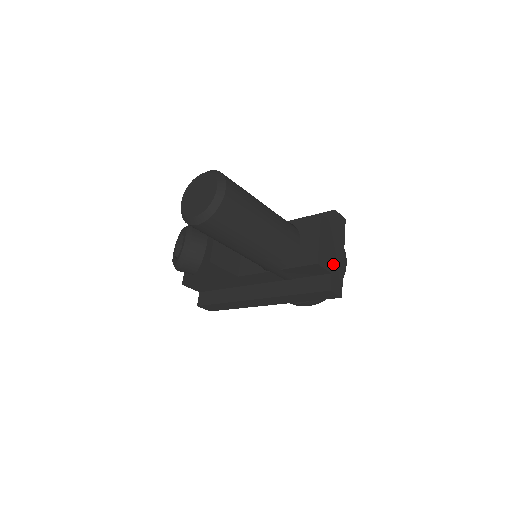
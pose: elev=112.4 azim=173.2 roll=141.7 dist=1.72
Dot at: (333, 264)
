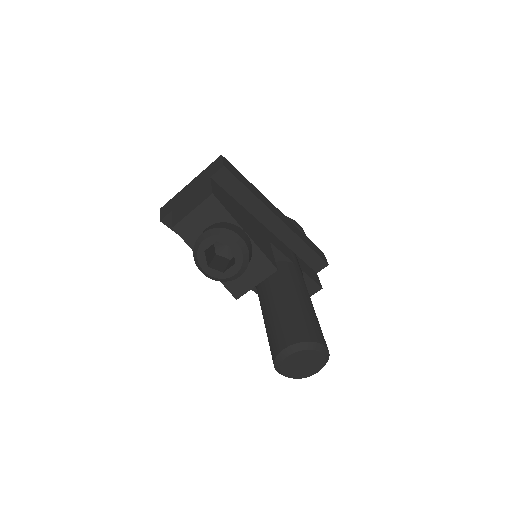
Dot at: occluded
